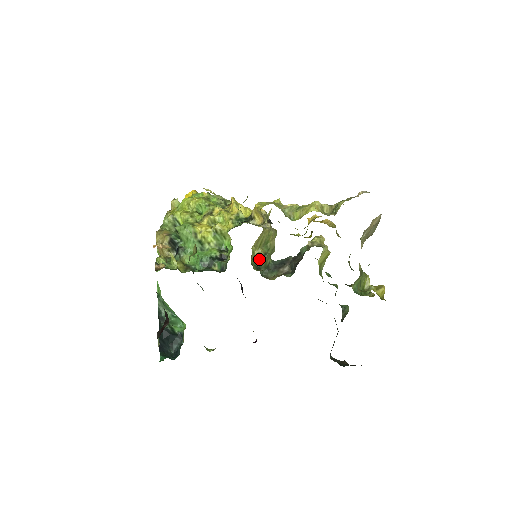
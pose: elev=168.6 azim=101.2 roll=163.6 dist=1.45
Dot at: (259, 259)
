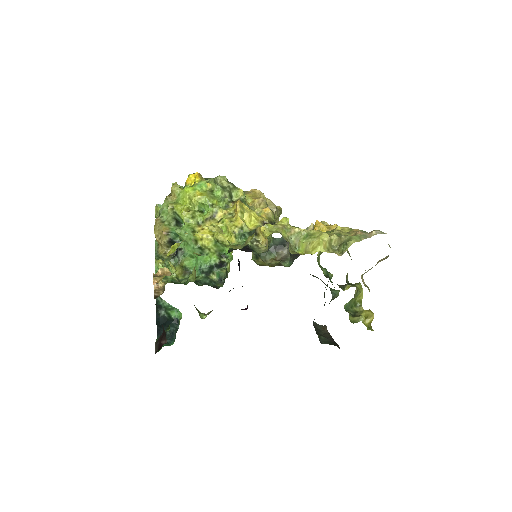
Dot at: occluded
